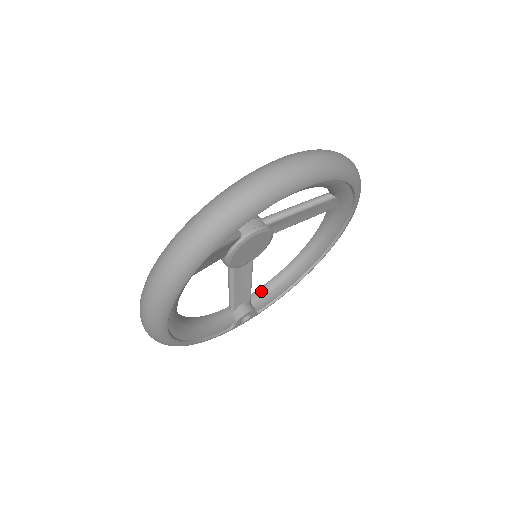
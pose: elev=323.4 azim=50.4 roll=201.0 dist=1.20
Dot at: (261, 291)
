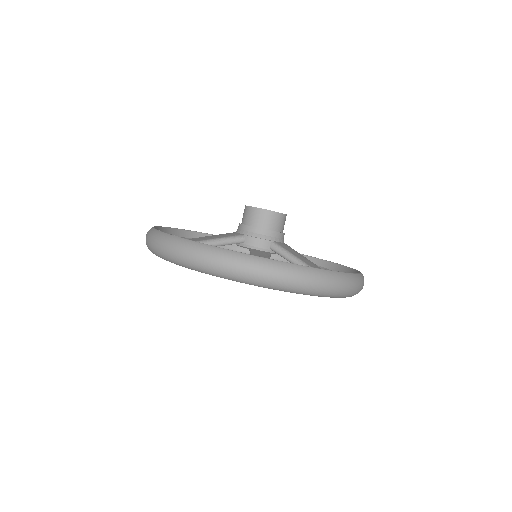
Dot at: (283, 259)
